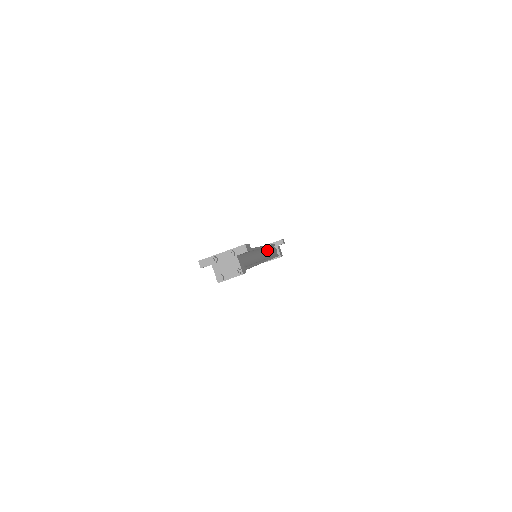
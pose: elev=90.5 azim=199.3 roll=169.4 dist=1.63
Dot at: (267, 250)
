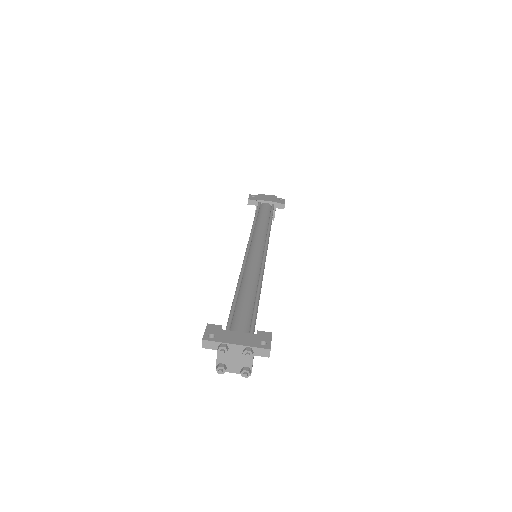
Dot at: occluded
